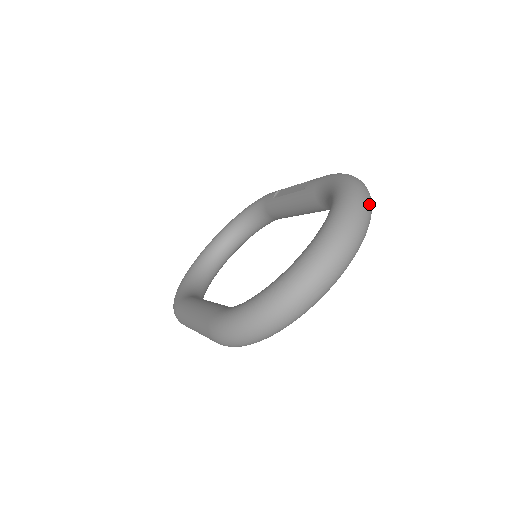
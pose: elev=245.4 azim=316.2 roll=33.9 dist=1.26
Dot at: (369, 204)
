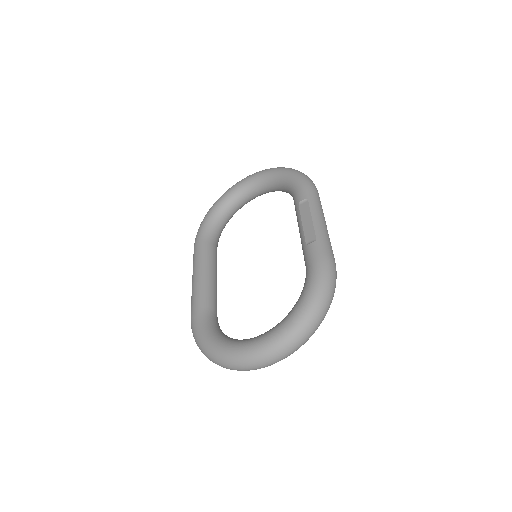
Dot at: (311, 333)
